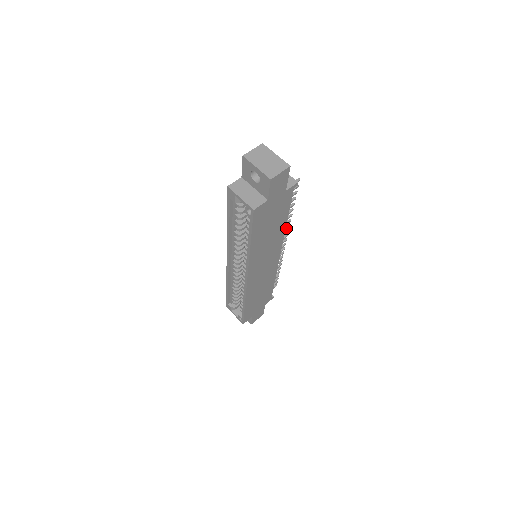
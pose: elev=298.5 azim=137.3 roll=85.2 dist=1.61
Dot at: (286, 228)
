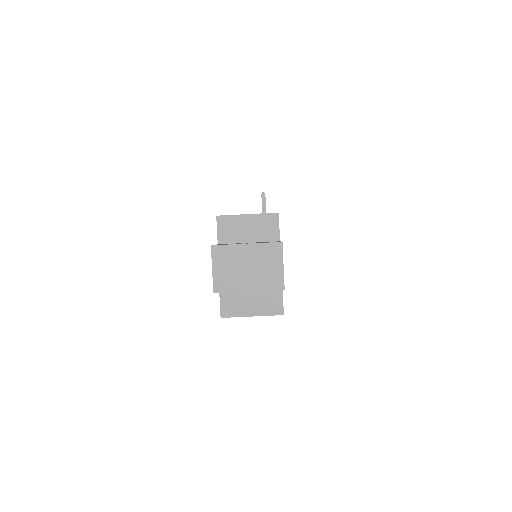
Dot at: occluded
